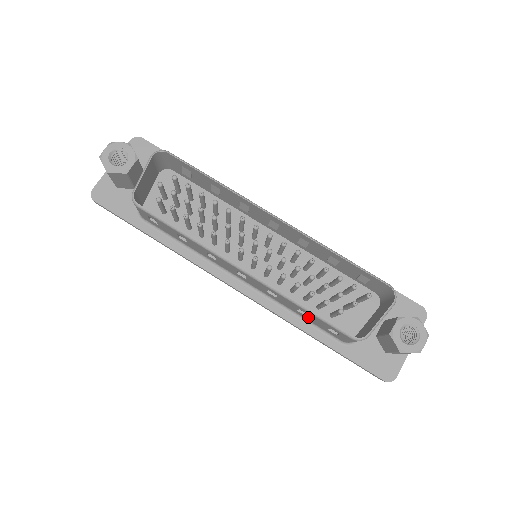
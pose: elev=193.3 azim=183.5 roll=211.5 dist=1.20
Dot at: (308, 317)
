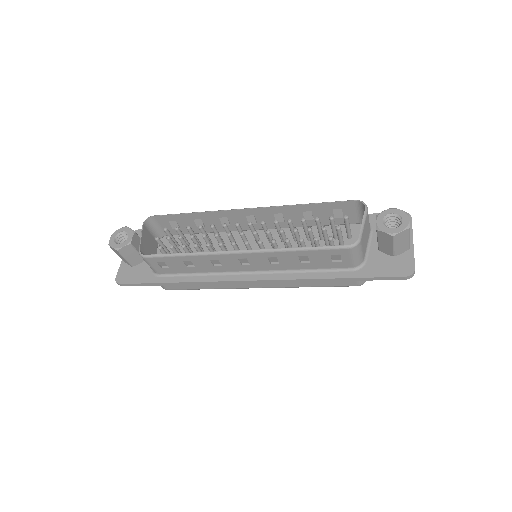
Dot at: (311, 262)
